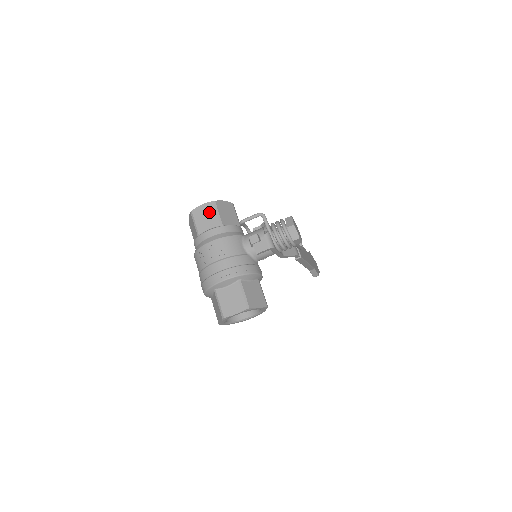
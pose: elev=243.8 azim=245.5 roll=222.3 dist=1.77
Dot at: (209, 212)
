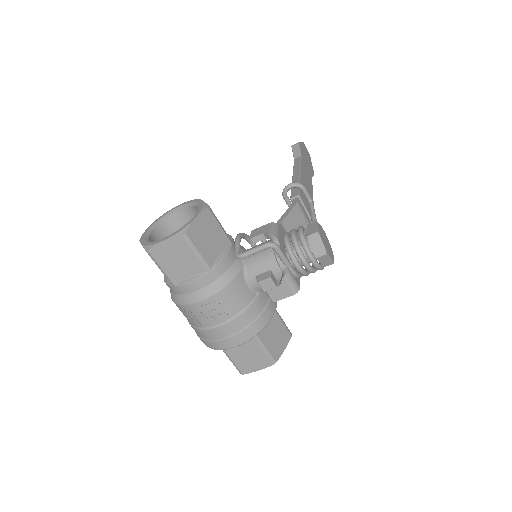
Dot at: (181, 252)
